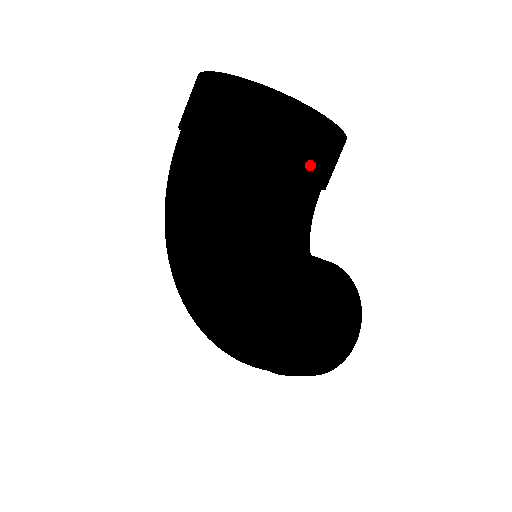
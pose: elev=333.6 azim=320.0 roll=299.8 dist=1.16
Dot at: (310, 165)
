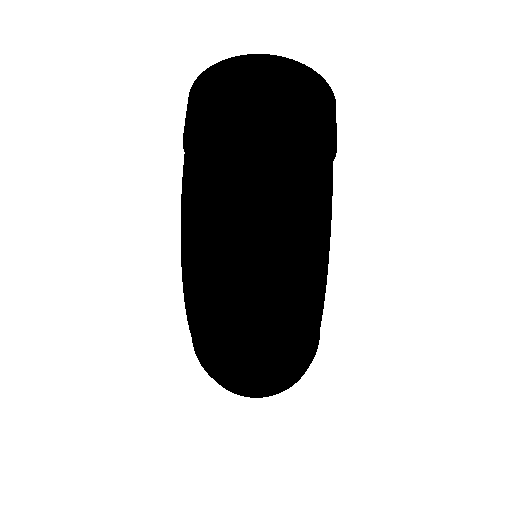
Dot at: occluded
